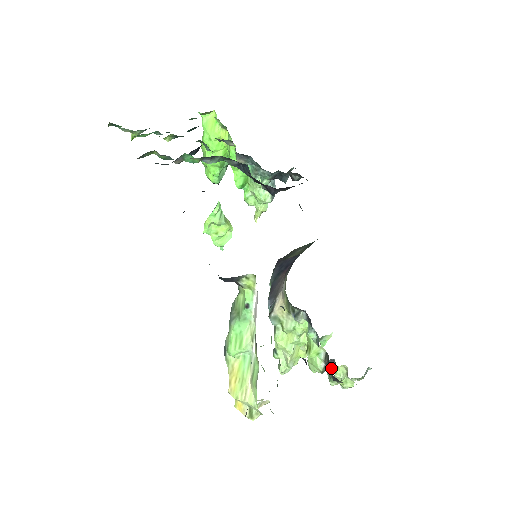
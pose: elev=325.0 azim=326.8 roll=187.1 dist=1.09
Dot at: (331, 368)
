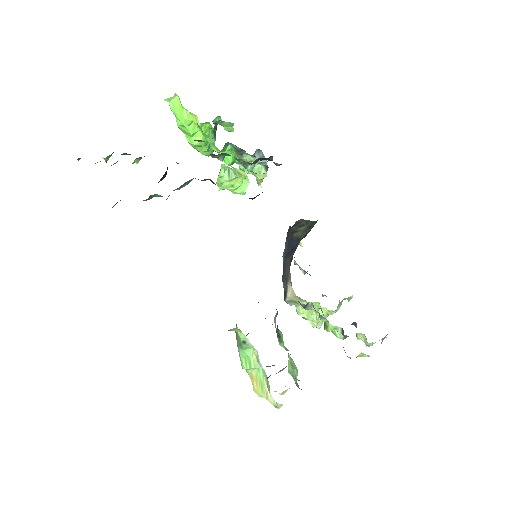
Dot at: occluded
